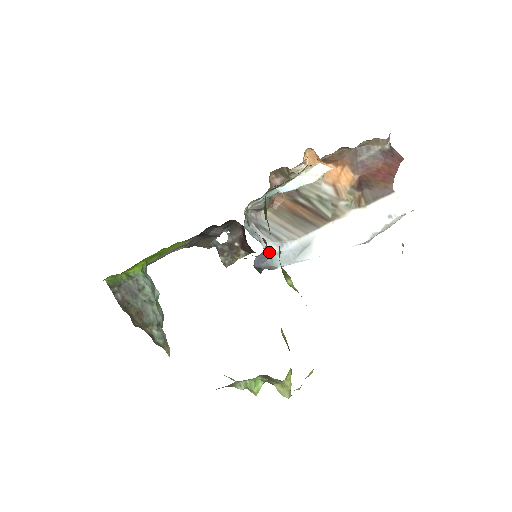
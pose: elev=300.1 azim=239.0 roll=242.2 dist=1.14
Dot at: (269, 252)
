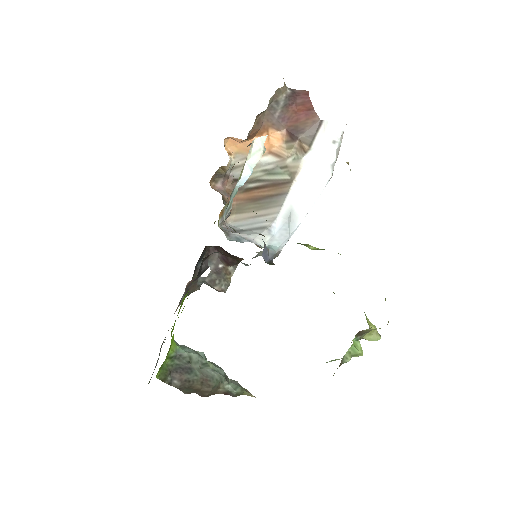
Dot at: occluded
